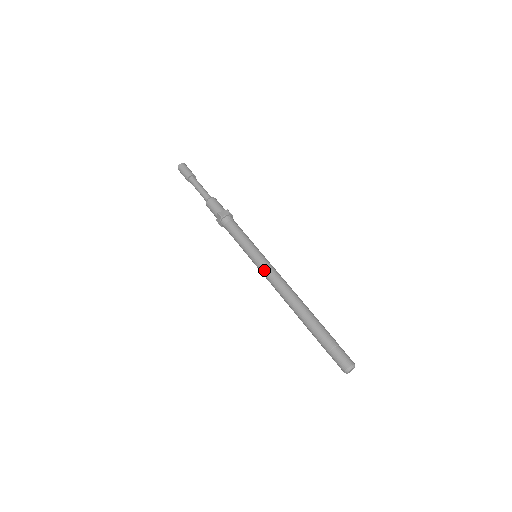
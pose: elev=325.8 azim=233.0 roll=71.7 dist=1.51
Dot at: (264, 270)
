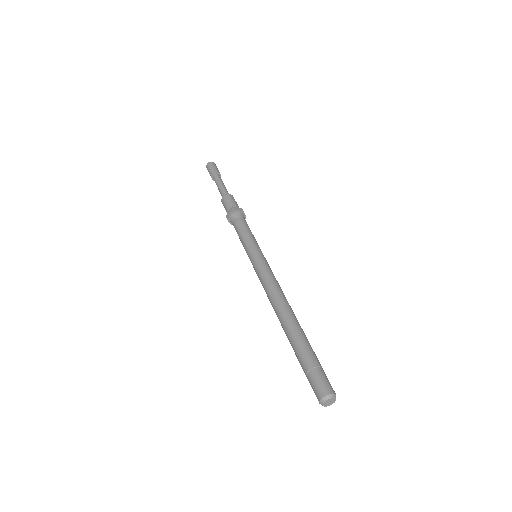
Dot at: (260, 268)
